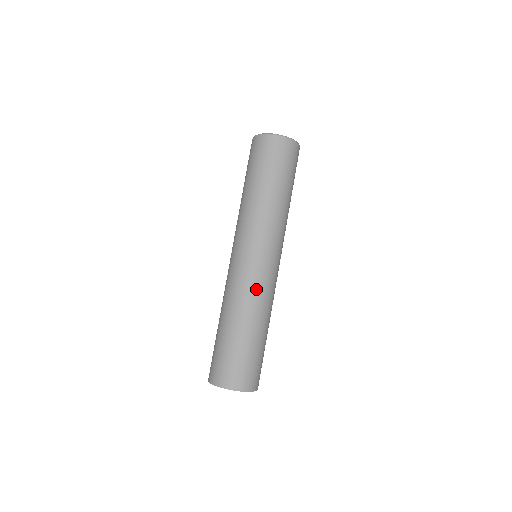
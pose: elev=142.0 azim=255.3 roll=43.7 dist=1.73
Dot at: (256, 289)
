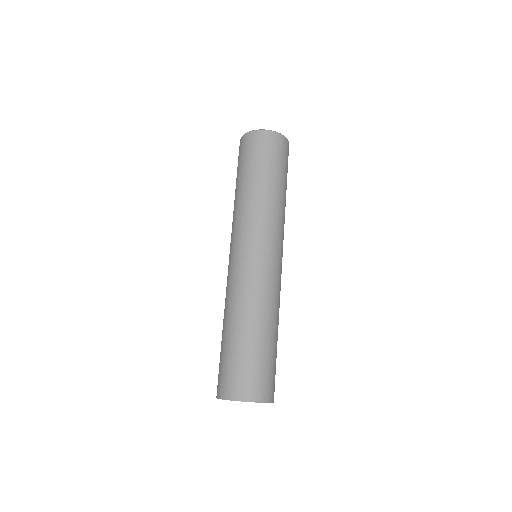
Dot at: (237, 285)
